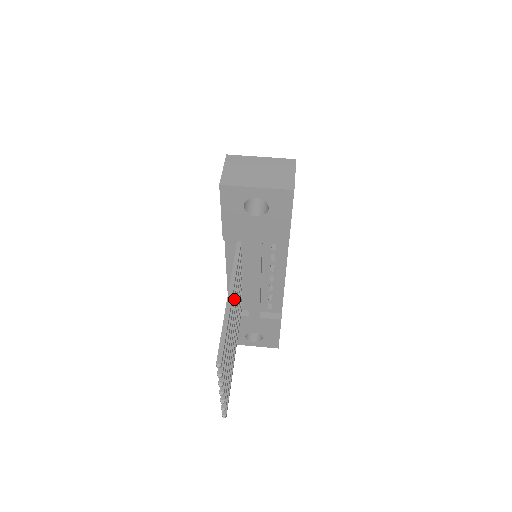
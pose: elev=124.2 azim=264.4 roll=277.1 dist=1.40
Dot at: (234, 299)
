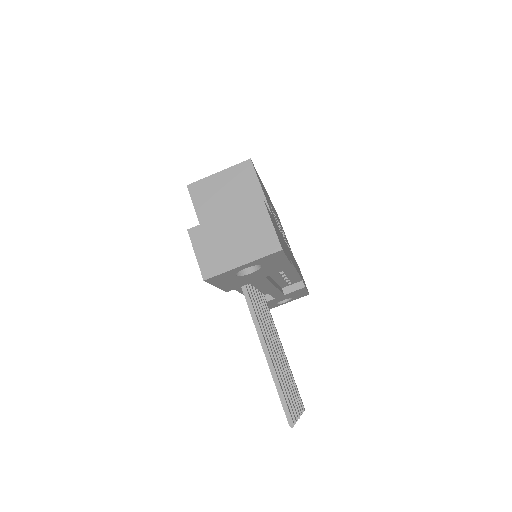
Dot at: (266, 337)
